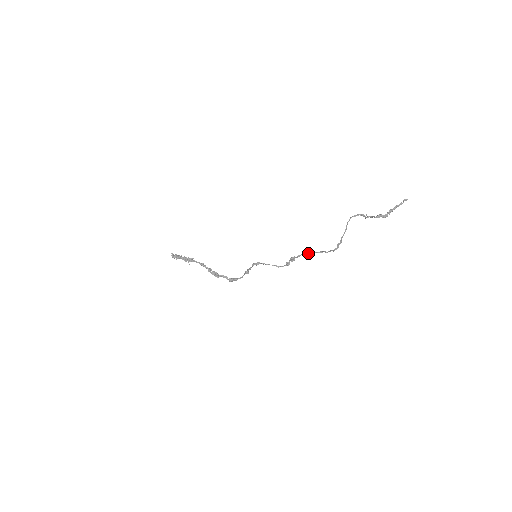
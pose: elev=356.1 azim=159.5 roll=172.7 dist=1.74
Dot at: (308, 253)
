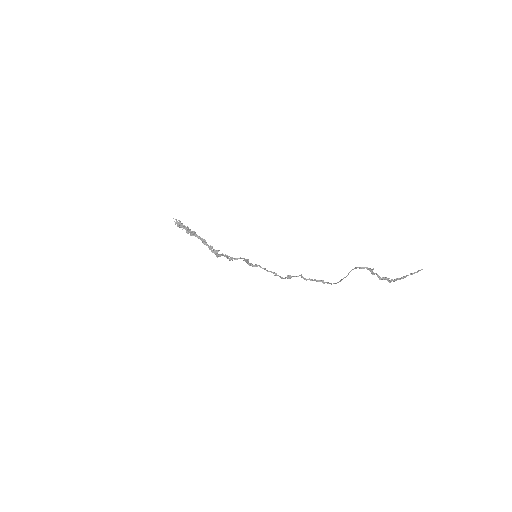
Dot at: occluded
